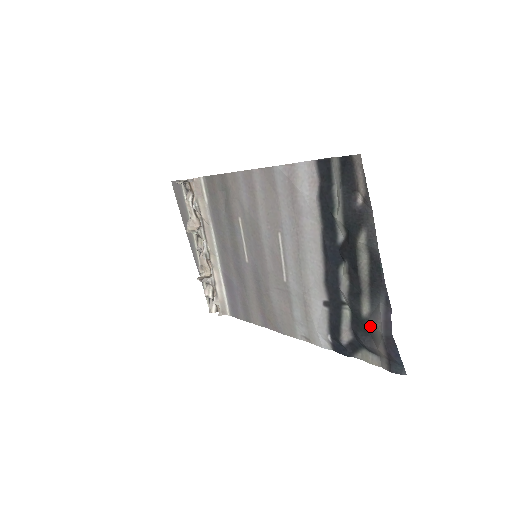
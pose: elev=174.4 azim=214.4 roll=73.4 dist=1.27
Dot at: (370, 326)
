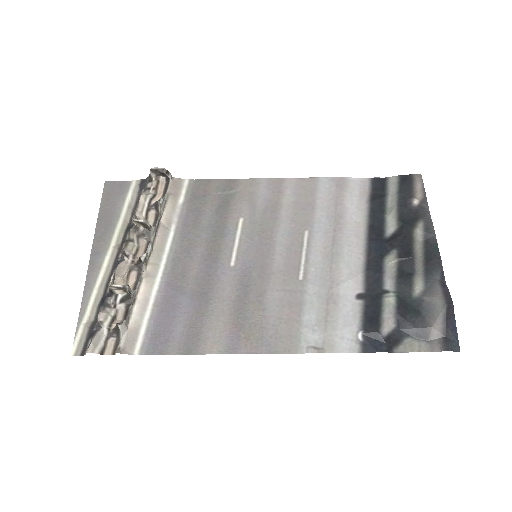
Dot at: (424, 303)
